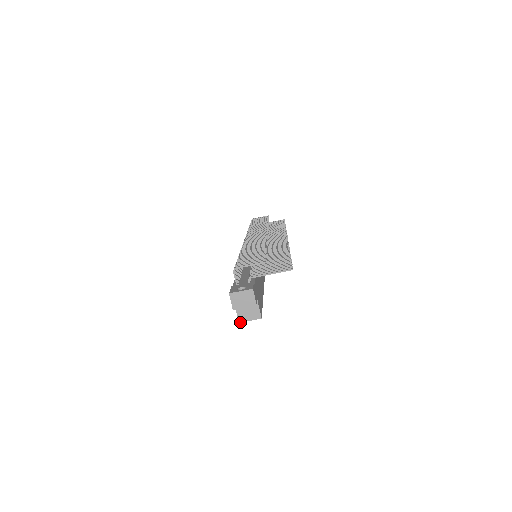
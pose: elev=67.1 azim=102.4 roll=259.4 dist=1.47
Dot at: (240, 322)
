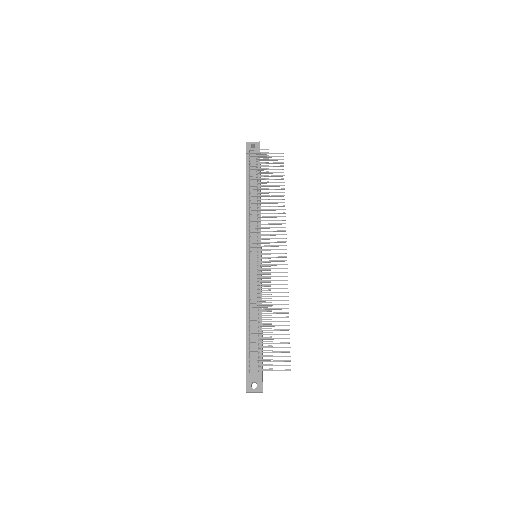
Dot at: occluded
